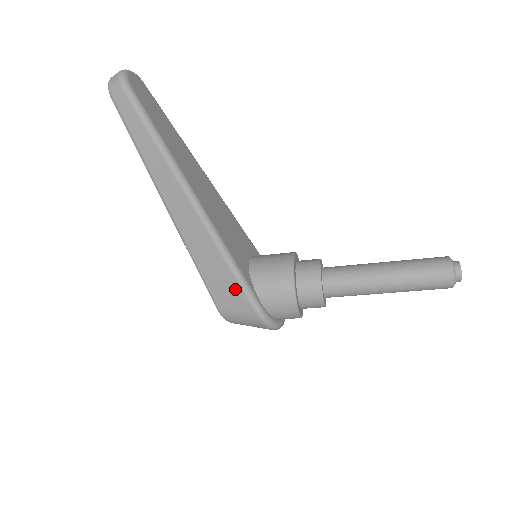
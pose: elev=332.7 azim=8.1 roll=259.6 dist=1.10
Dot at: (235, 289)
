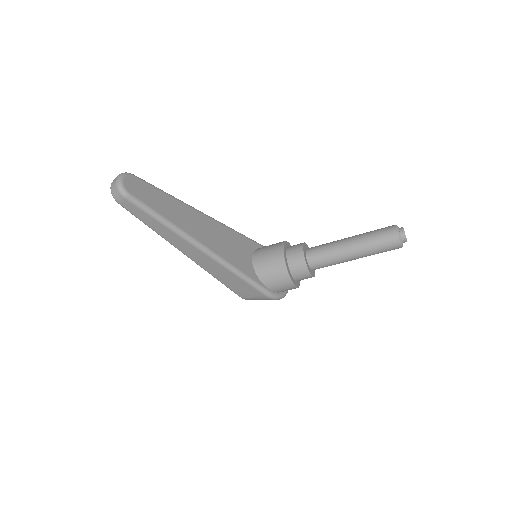
Dot at: (248, 287)
